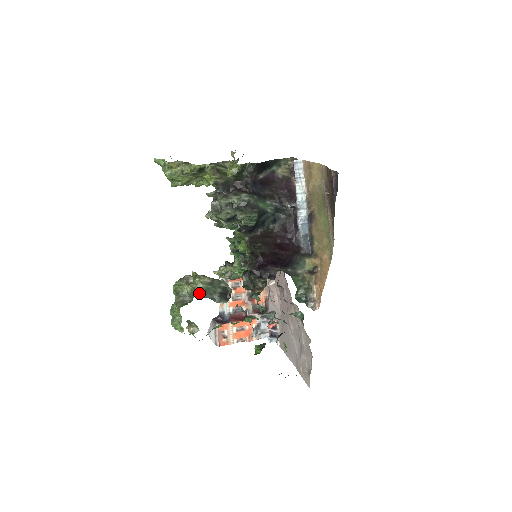
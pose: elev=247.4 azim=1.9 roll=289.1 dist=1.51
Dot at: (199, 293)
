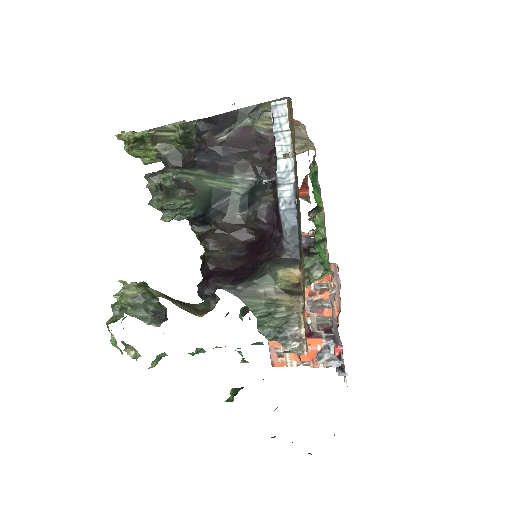
Dot at: (125, 309)
